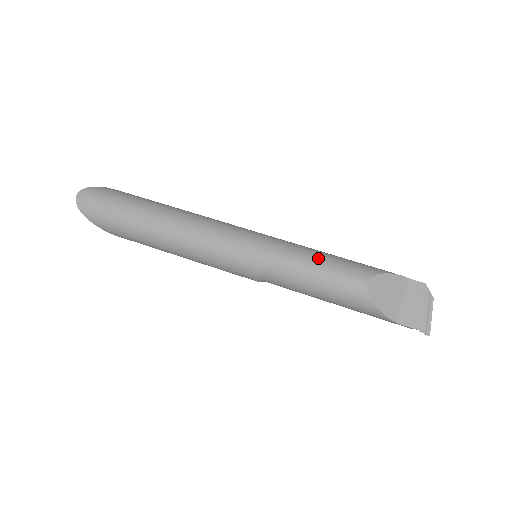
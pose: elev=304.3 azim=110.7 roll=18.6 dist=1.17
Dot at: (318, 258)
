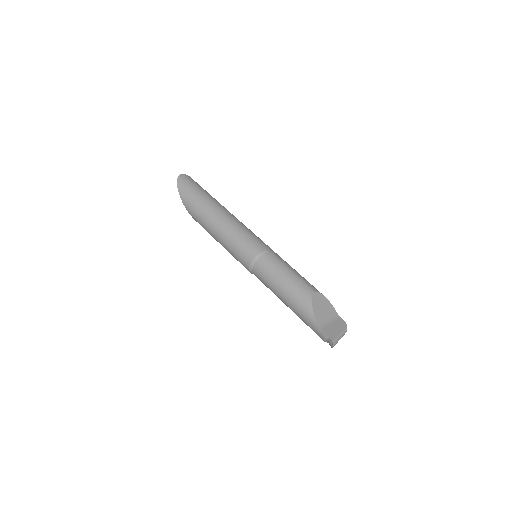
Dot at: (294, 269)
